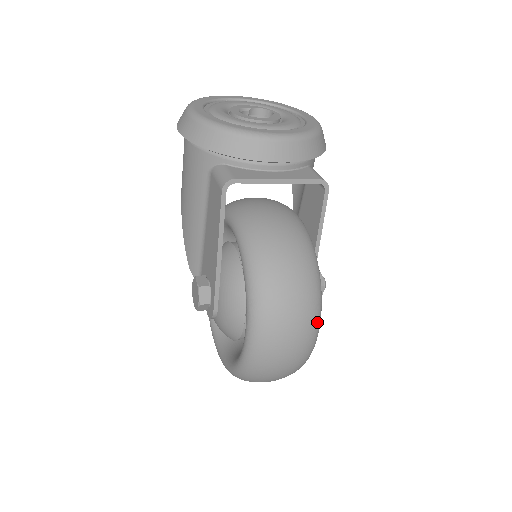
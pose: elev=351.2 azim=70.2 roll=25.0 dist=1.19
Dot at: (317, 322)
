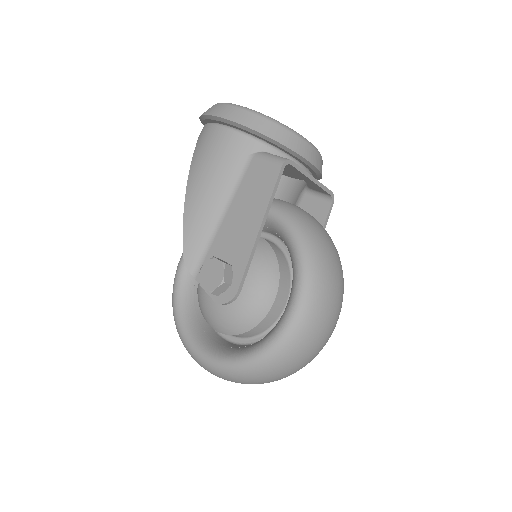
Dot at: (341, 306)
